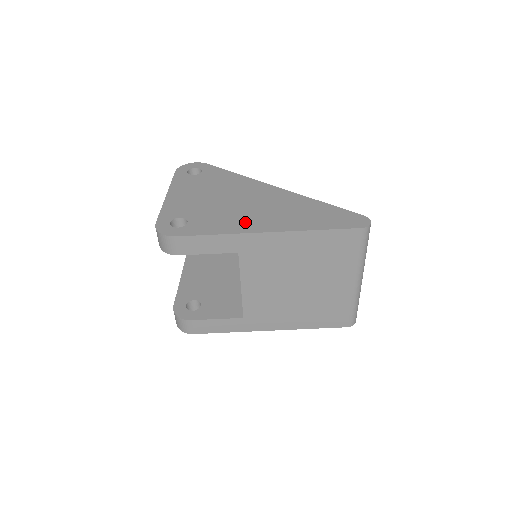
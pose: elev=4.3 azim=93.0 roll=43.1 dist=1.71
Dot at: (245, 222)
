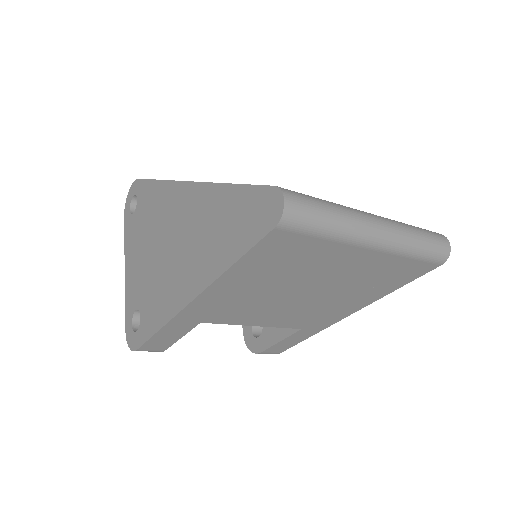
Dot at: (172, 291)
